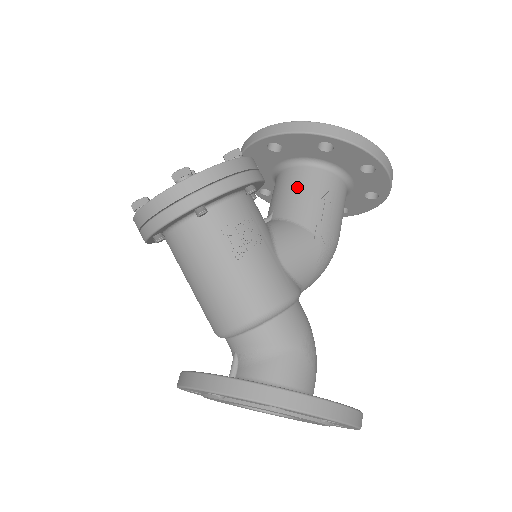
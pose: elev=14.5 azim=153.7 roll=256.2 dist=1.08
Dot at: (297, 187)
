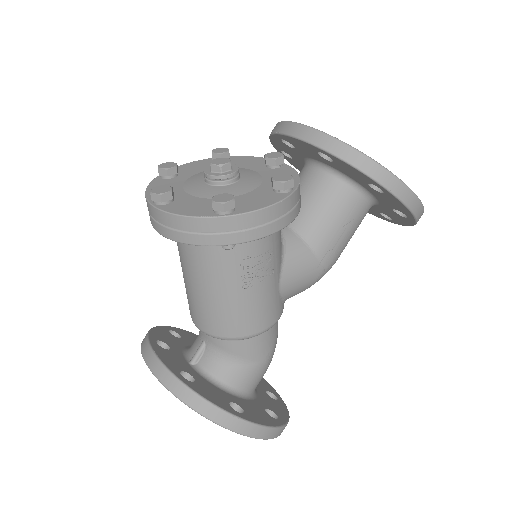
Dot at: (326, 204)
